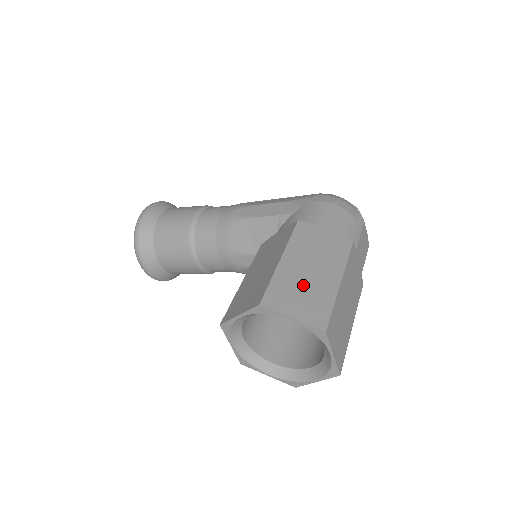
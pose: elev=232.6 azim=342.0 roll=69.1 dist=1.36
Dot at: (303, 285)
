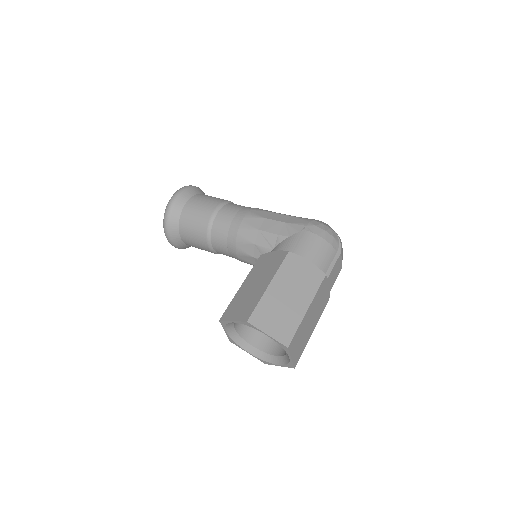
Dot at: (280, 309)
